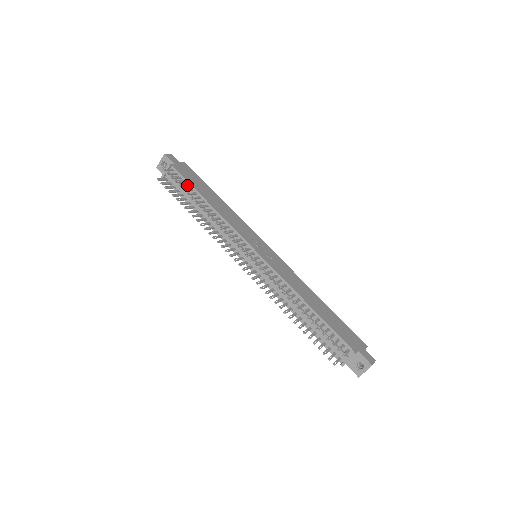
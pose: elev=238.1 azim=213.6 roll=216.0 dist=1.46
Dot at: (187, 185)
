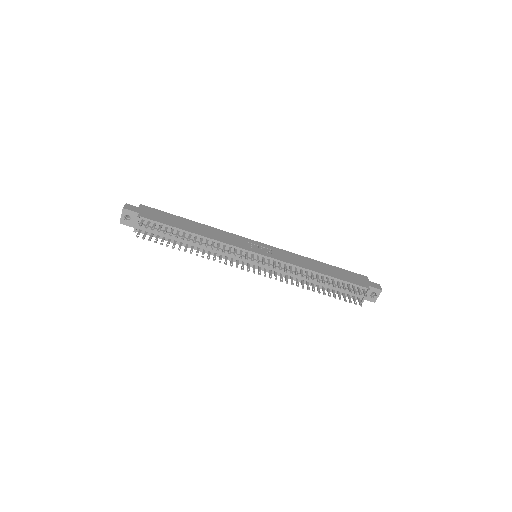
Dot at: (166, 228)
